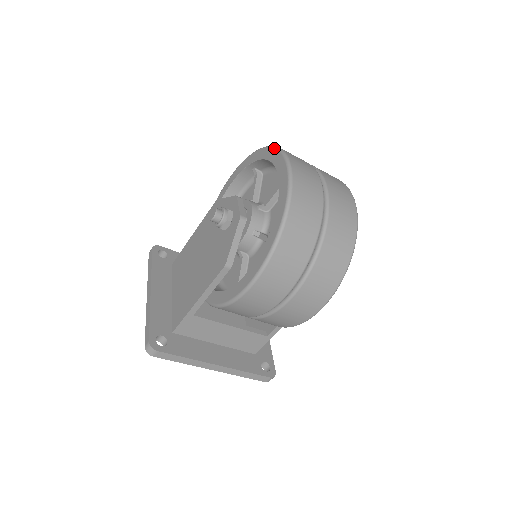
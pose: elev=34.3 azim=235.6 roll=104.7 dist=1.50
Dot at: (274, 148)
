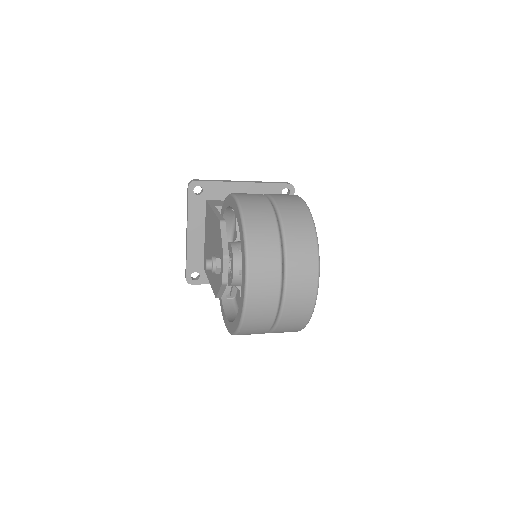
Dot at: (244, 260)
